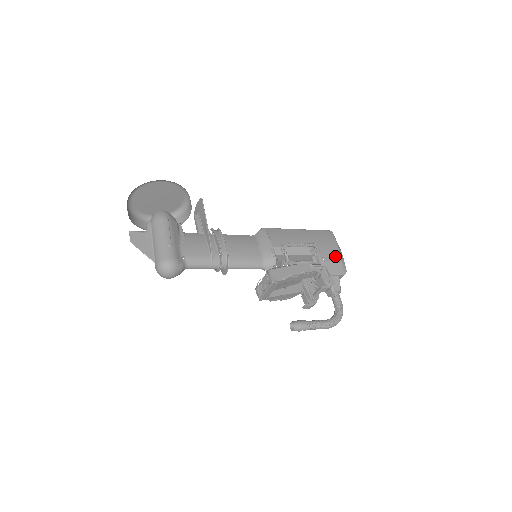
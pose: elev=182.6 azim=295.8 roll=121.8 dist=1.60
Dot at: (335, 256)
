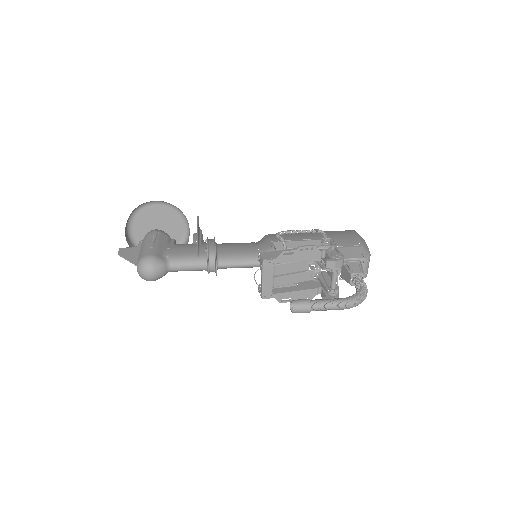
Dot at: (353, 243)
